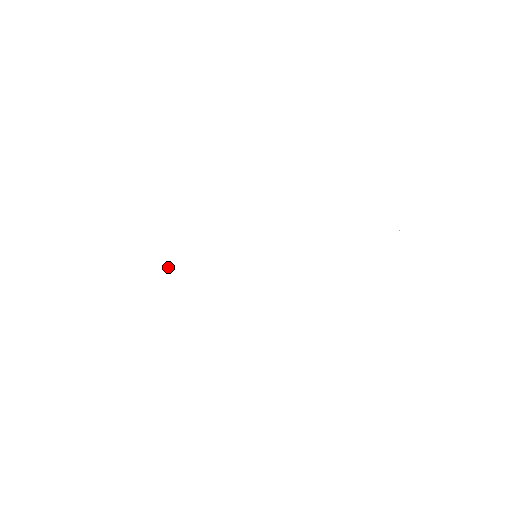
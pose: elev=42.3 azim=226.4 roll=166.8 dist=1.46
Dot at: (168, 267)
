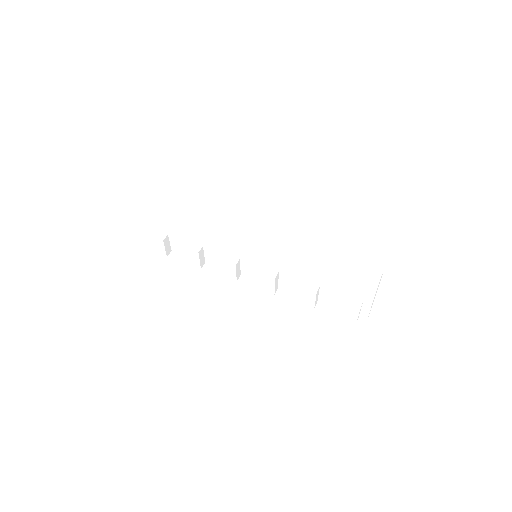
Dot at: (166, 200)
